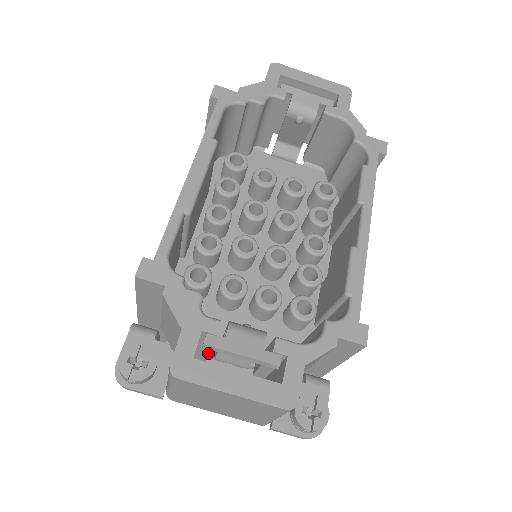
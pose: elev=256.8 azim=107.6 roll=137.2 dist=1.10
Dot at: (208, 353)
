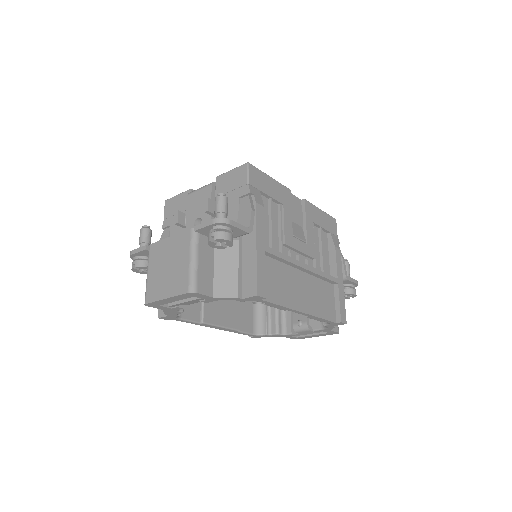
Dot at: occluded
